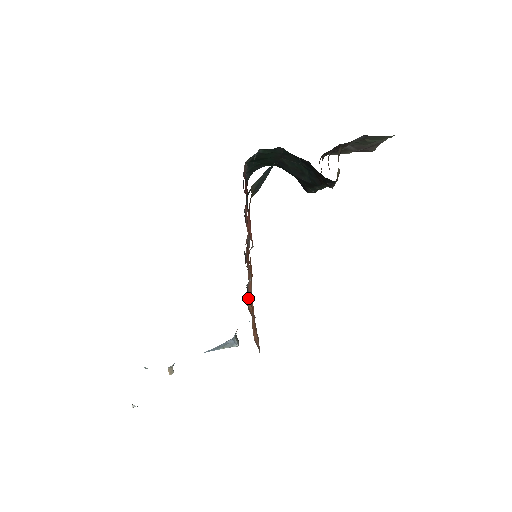
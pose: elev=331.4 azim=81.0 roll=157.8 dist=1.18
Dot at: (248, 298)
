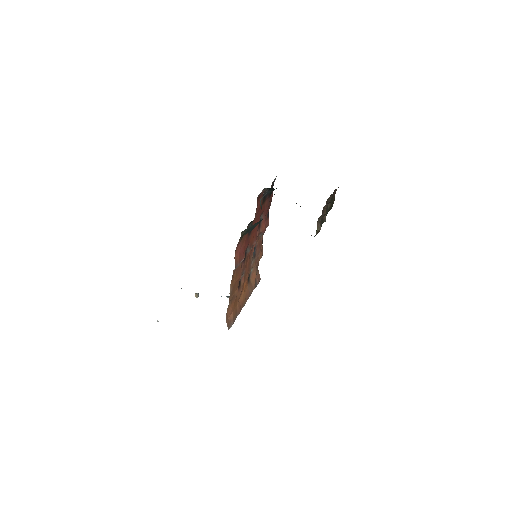
Dot at: (251, 274)
